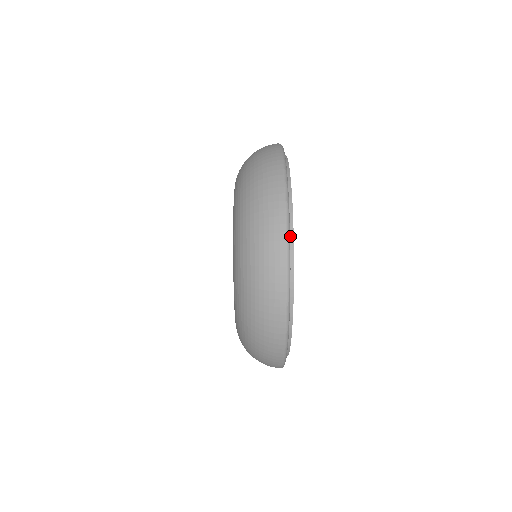
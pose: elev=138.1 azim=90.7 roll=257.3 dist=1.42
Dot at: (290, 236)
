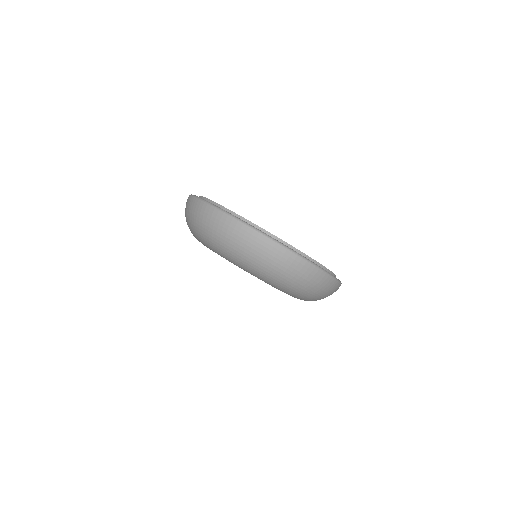
Dot at: occluded
